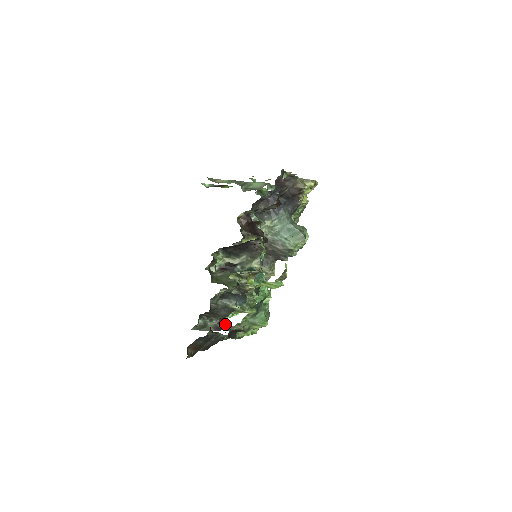
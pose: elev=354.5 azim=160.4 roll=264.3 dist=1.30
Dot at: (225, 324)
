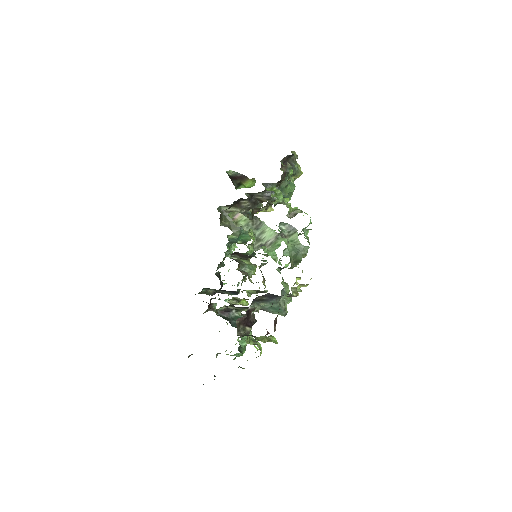
Dot at: occluded
